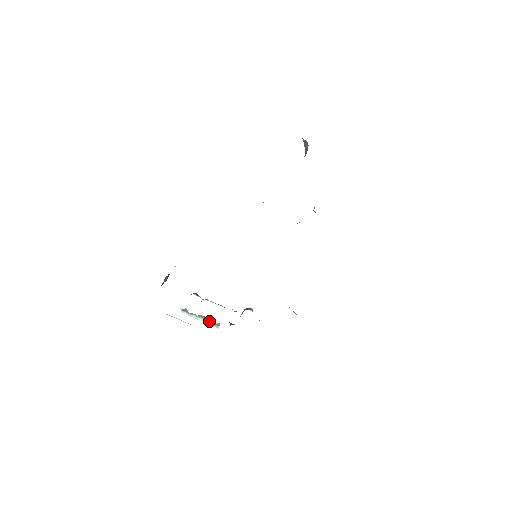
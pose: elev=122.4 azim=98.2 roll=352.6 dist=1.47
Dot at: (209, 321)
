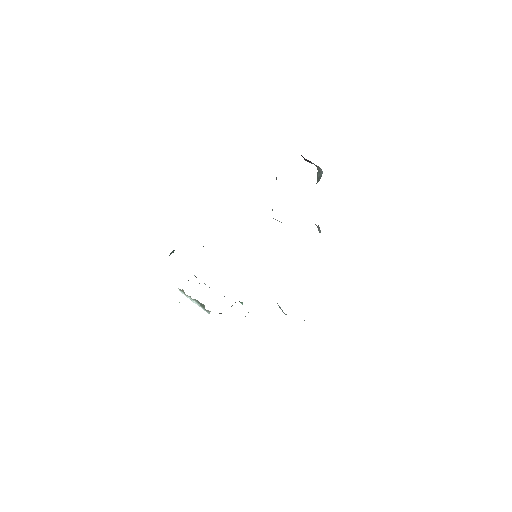
Dot at: (201, 306)
